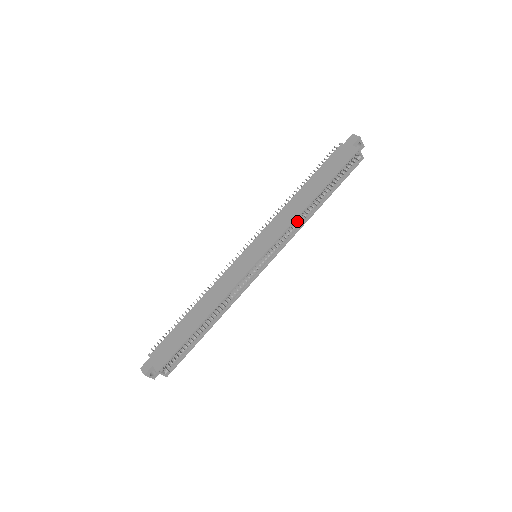
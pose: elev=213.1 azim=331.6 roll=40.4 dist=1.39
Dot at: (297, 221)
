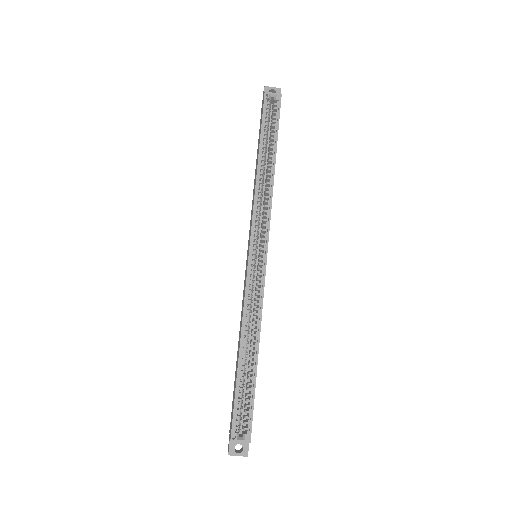
Dot at: (265, 194)
